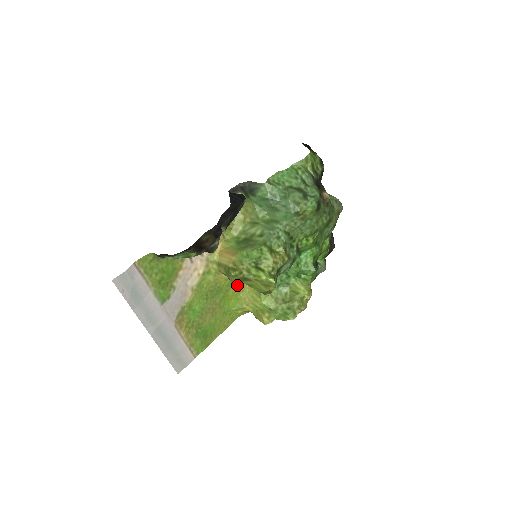
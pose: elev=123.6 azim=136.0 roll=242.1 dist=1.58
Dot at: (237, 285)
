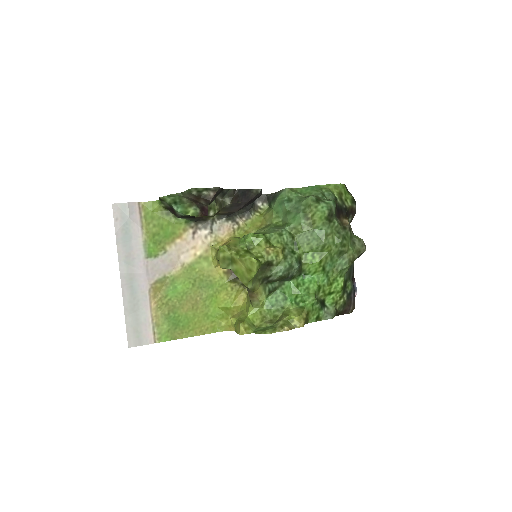
Dot at: (231, 293)
